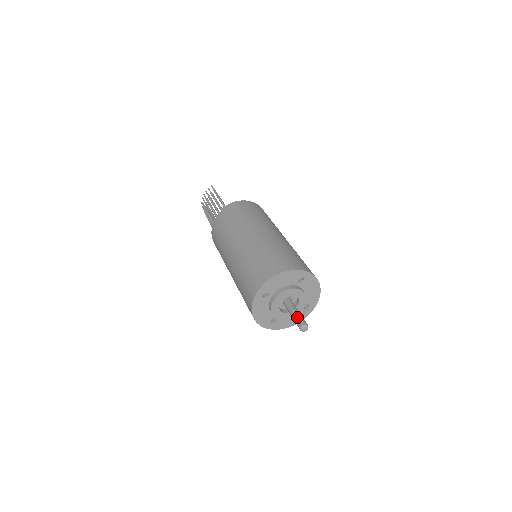
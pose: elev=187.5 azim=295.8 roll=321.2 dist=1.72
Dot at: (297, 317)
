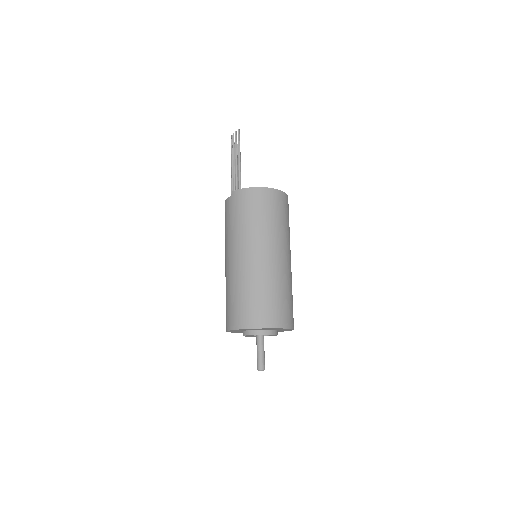
Dot at: (258, 358)
